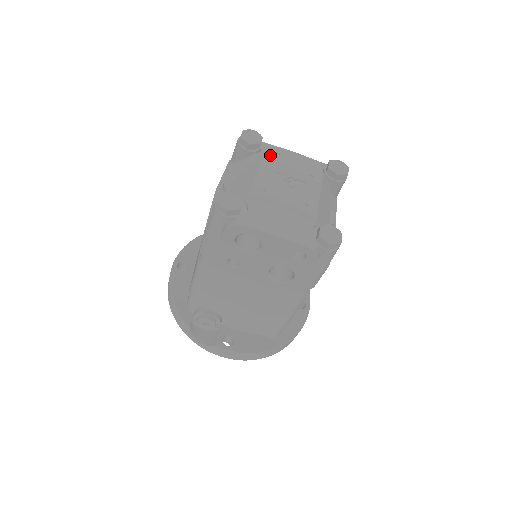
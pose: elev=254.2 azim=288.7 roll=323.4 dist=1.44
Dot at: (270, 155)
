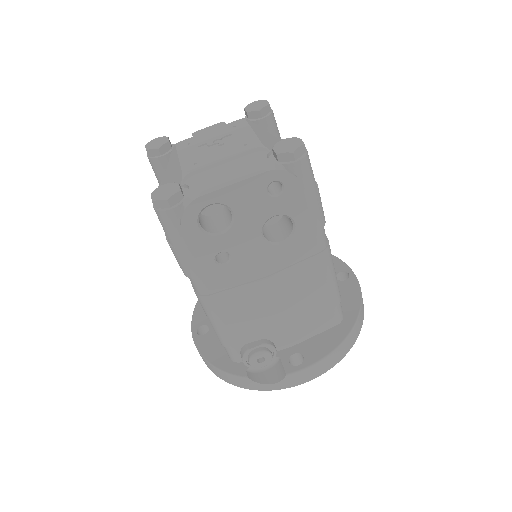
Dot at: (183, 141)
